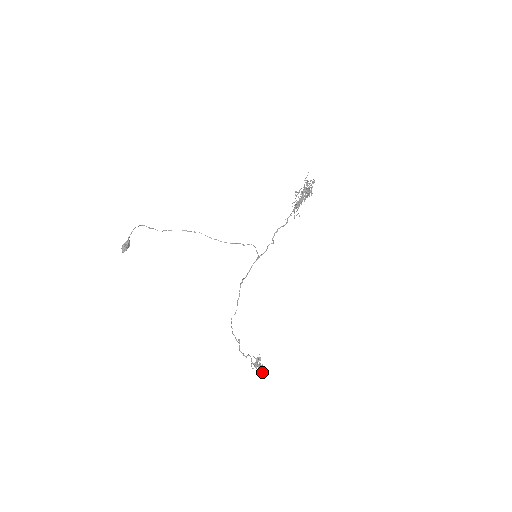
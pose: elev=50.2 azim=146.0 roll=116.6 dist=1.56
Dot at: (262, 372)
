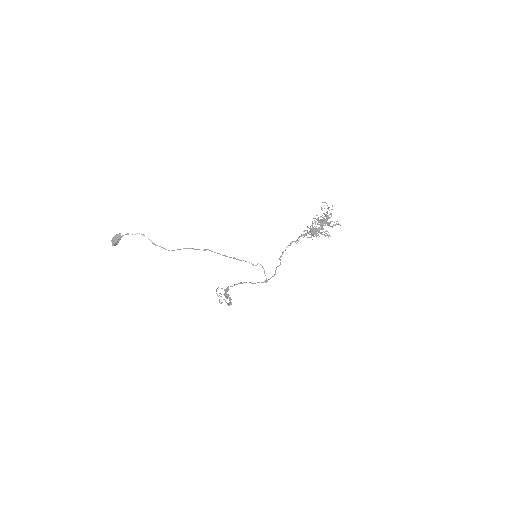
Dot at: (231, 303)
